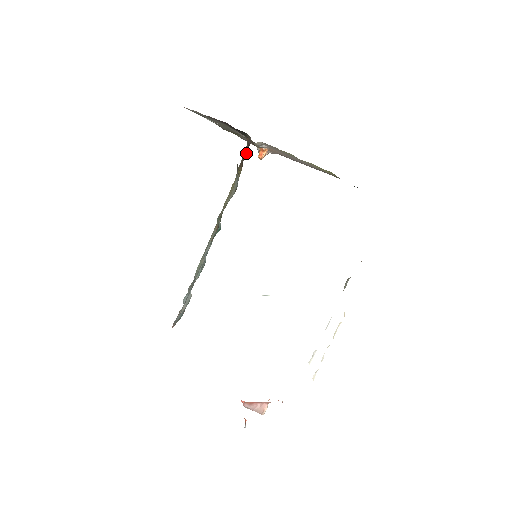
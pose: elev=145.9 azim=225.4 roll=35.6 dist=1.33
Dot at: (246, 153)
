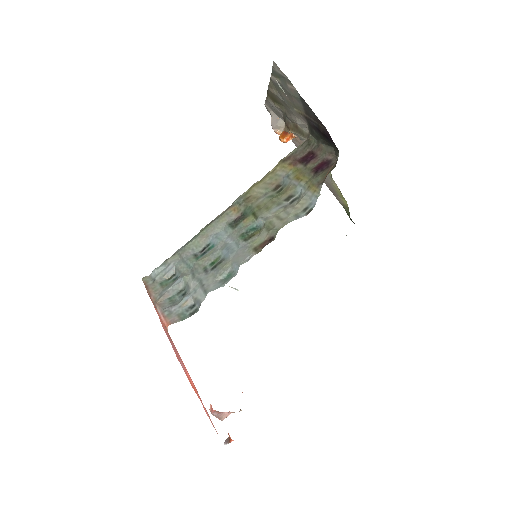
Dot at: (305, 153)
